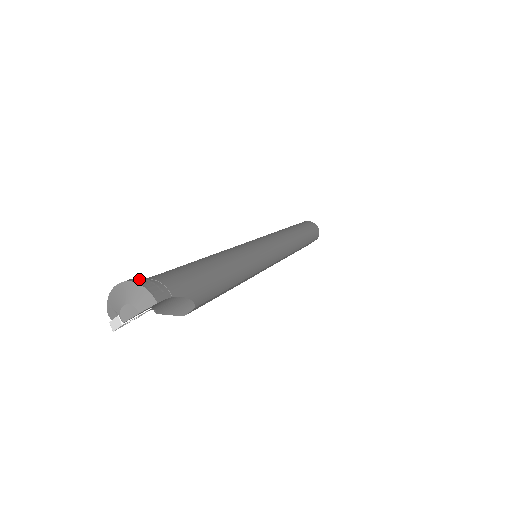
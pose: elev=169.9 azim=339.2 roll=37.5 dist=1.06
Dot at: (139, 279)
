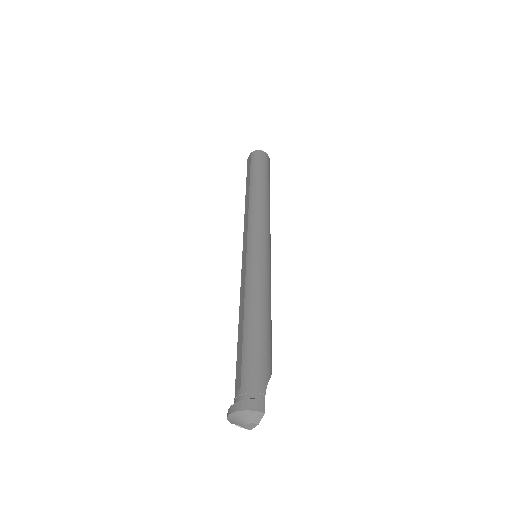
Dot at: (241, 403)
